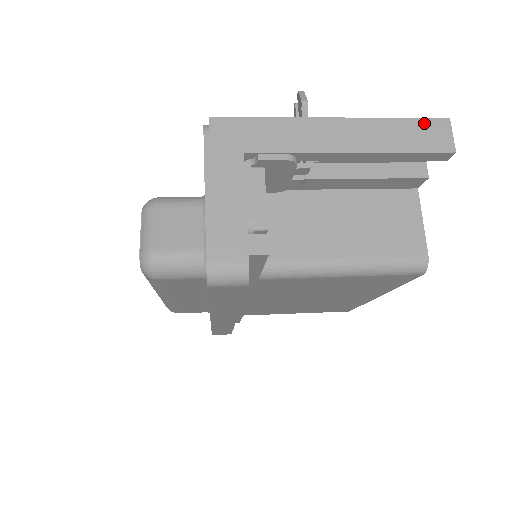
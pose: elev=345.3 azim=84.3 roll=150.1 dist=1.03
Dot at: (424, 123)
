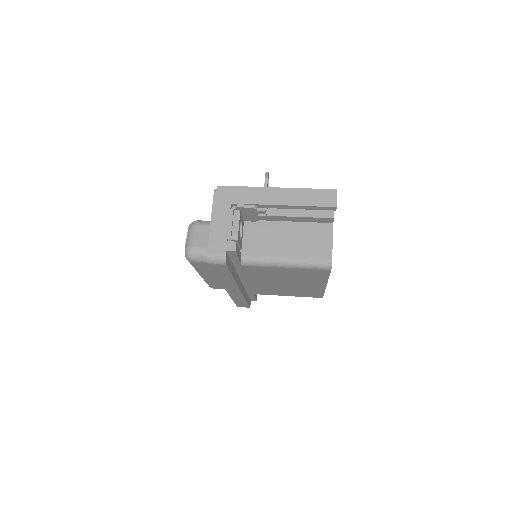
Dot at: (323, 191)
